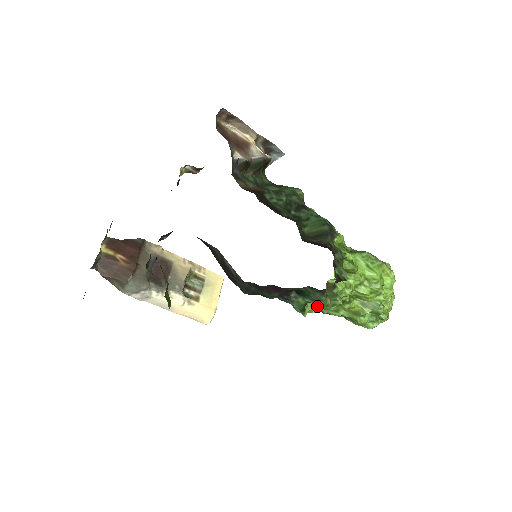
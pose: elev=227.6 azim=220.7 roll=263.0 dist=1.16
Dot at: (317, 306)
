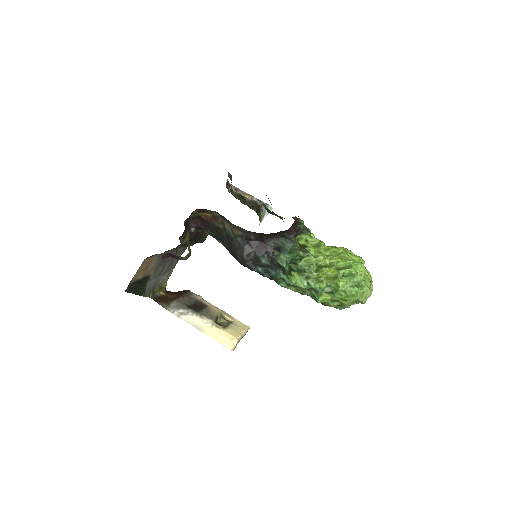
Dot at: (302, 275)
